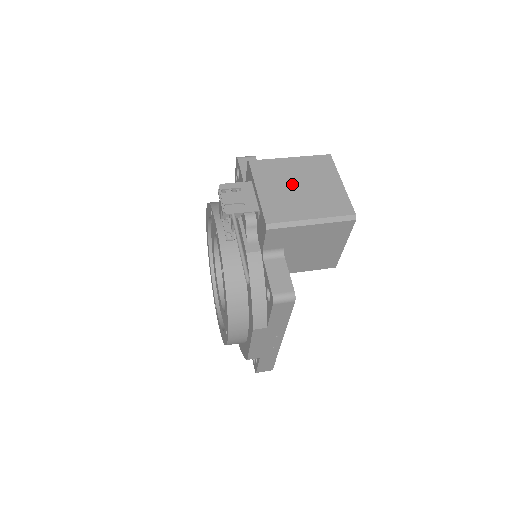
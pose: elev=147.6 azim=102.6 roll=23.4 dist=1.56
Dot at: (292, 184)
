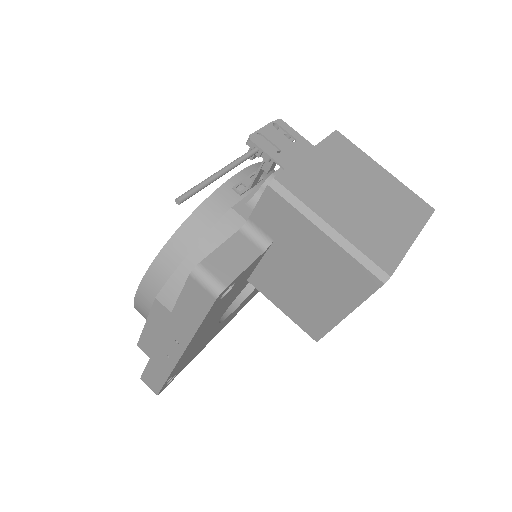
Dot at: (354, 184)
